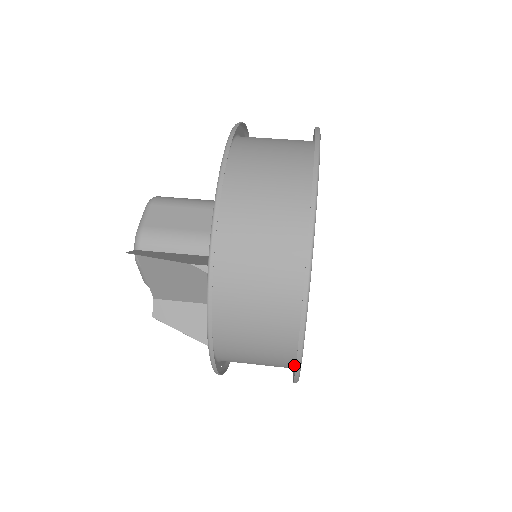
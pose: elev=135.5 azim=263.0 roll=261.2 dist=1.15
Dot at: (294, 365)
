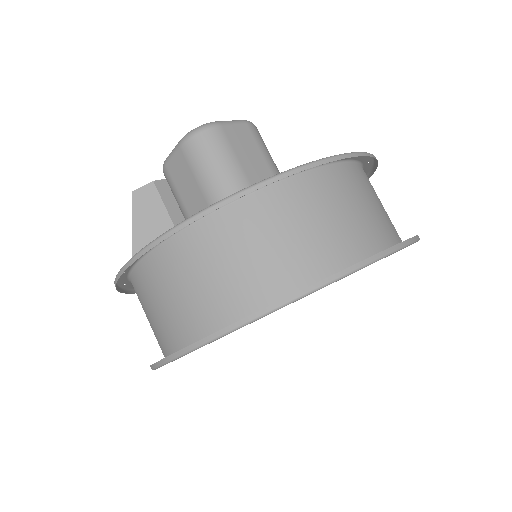
Dot at: occluded
